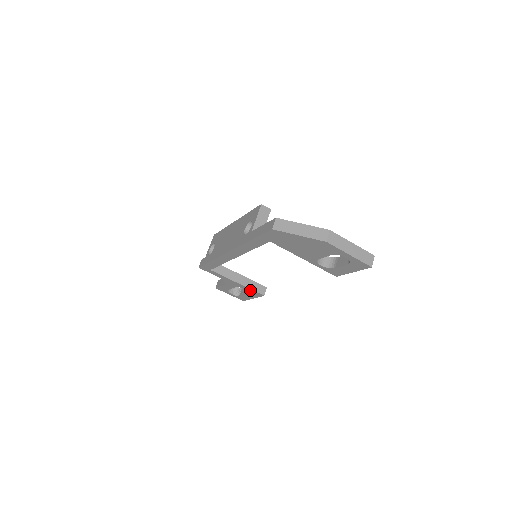
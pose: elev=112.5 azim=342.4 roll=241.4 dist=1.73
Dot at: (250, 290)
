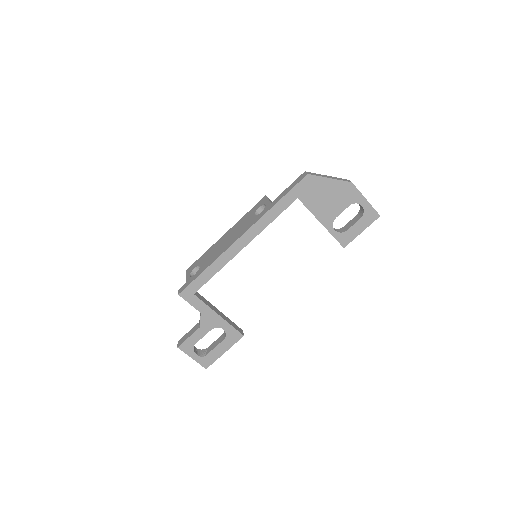
Dot at: (229, 329)
